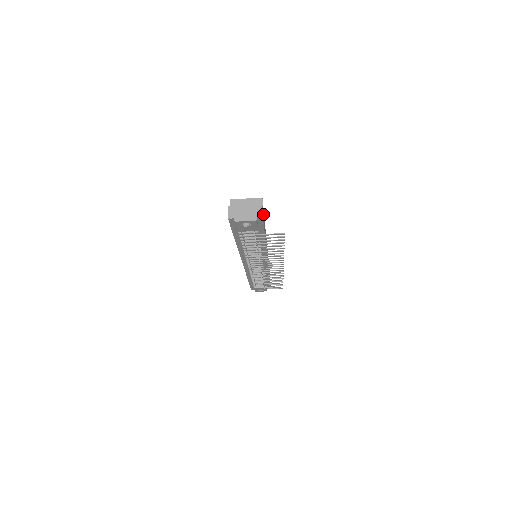
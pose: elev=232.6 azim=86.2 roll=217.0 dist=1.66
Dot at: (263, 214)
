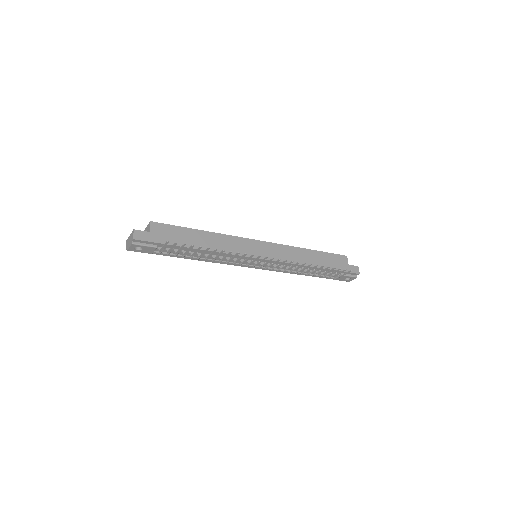
Dot at: (160, 232)
